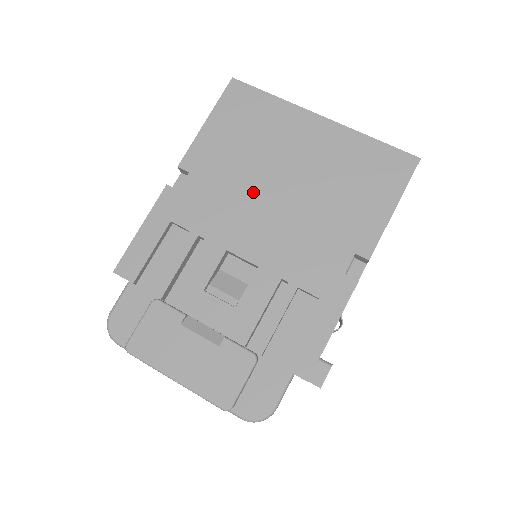
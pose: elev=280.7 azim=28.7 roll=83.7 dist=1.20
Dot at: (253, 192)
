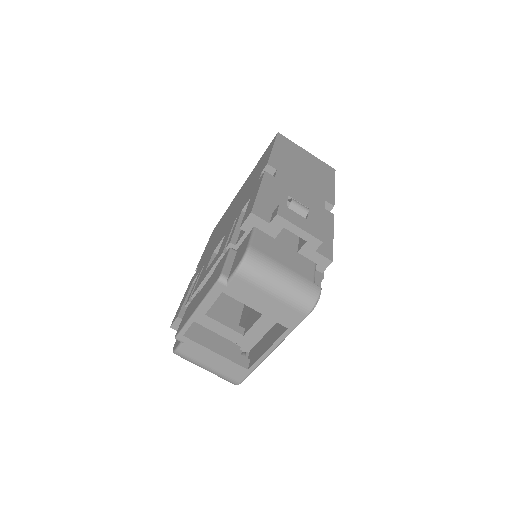
Dot at: occluded
